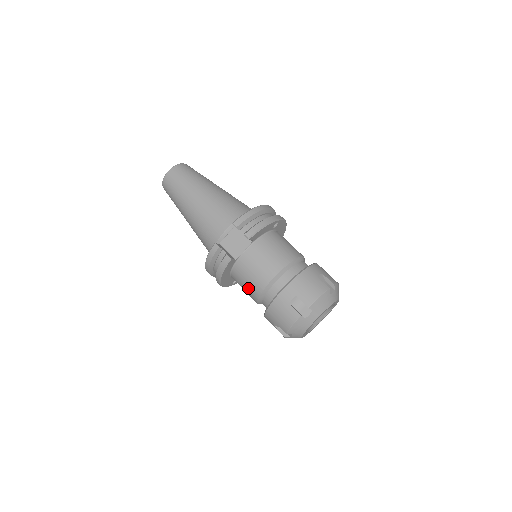
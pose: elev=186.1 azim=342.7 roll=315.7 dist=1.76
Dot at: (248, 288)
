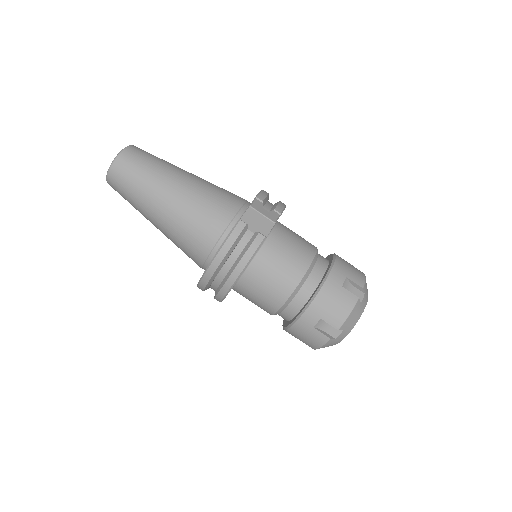
Dot at: (276, 283)
